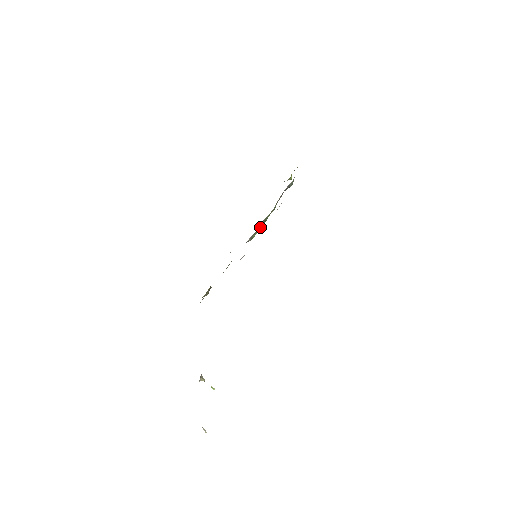
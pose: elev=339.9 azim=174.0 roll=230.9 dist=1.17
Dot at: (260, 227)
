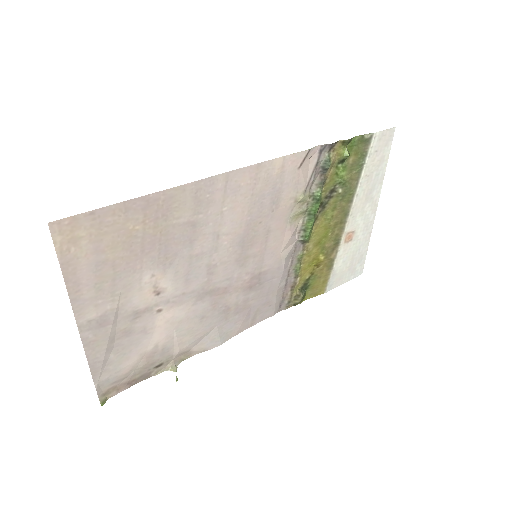
Dot at: (312, 222)
